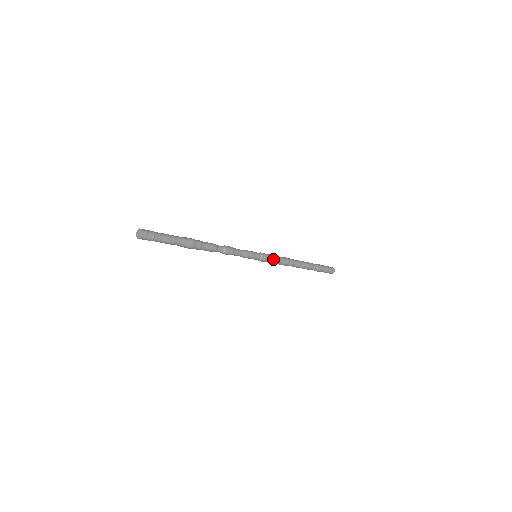
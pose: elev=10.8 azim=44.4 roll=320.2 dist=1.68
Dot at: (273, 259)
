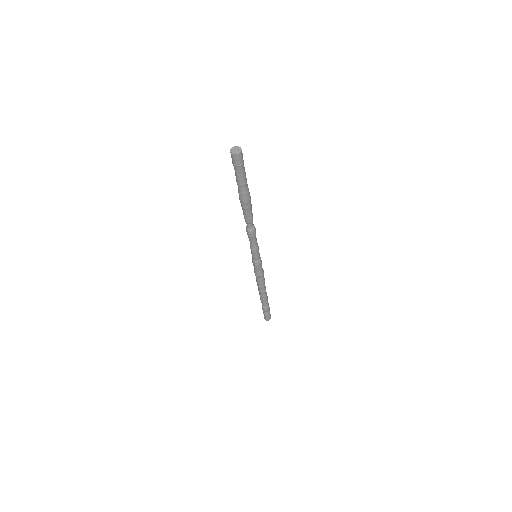
Dot at: (260, 271)
